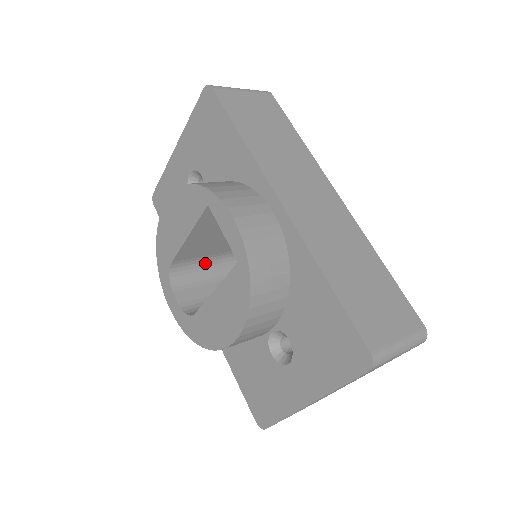
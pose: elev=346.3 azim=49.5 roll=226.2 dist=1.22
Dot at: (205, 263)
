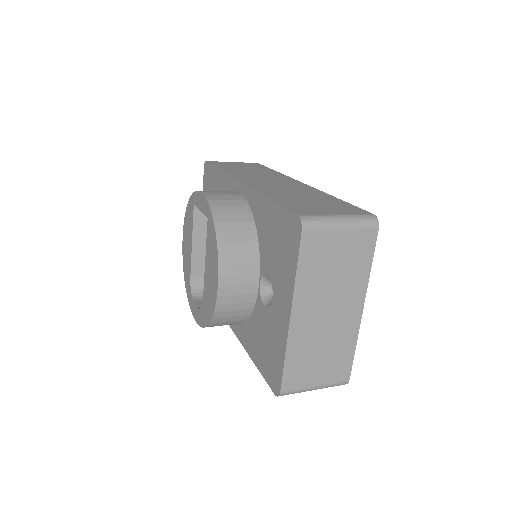
Dot at: occluded
